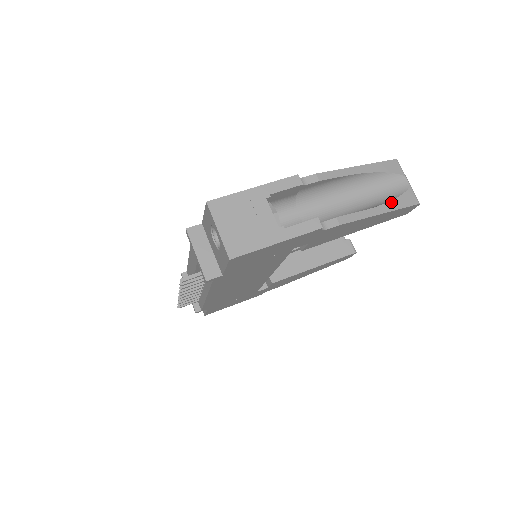
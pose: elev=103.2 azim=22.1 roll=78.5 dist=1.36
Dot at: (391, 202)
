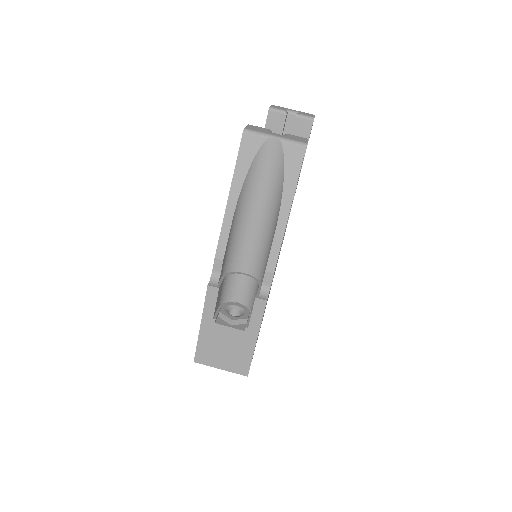
Dot at: (284, 188)
